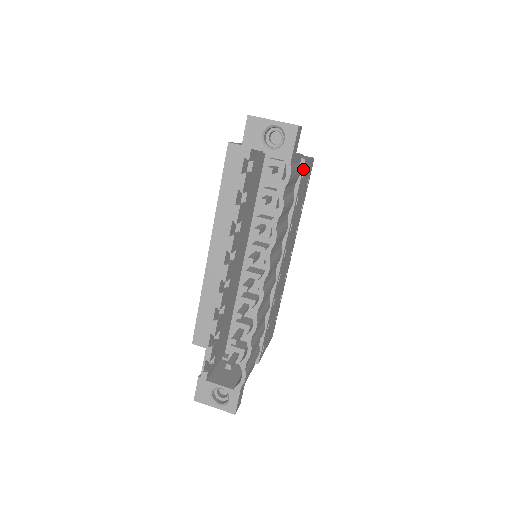
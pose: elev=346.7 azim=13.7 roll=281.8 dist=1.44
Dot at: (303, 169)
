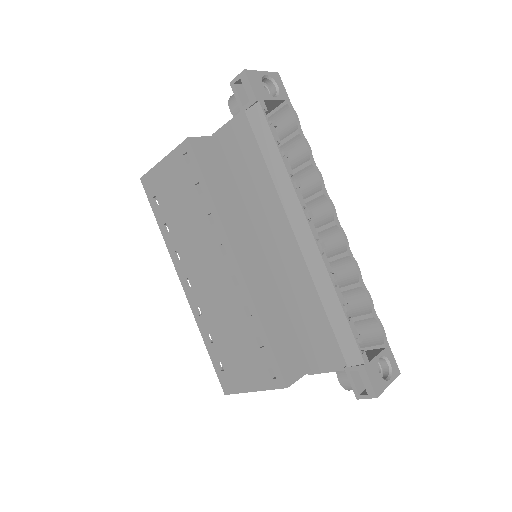
Dot at: occluded
